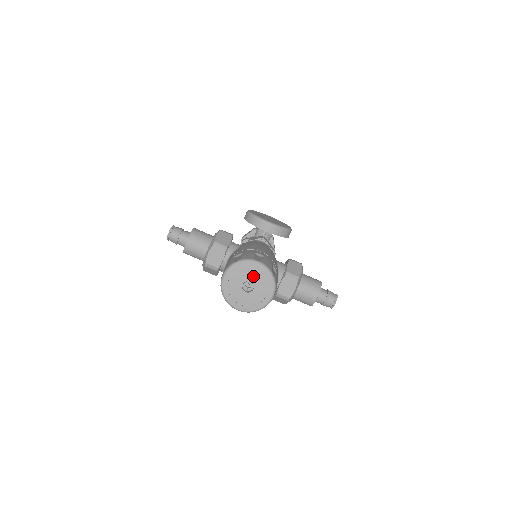
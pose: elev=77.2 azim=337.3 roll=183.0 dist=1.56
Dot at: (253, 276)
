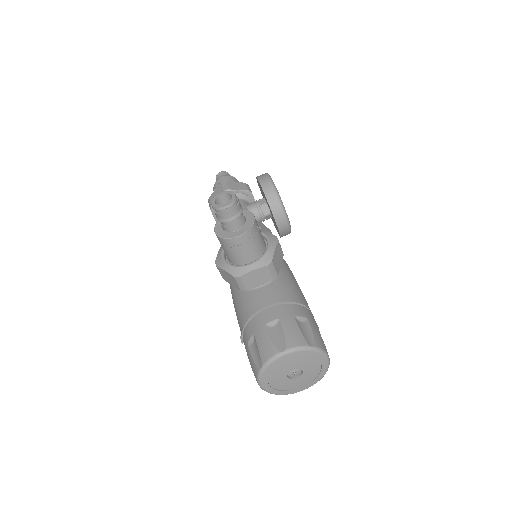
Dot at: (311, 368)
